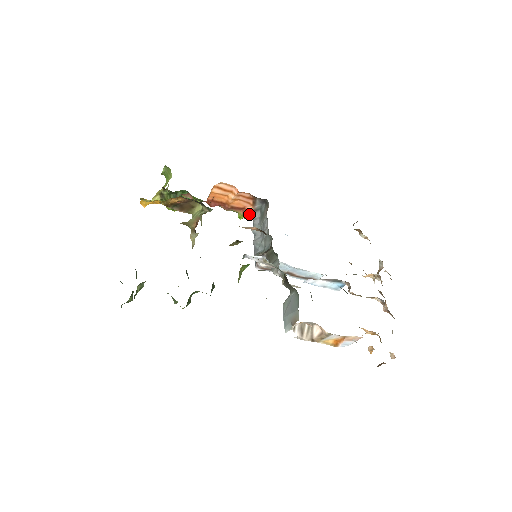
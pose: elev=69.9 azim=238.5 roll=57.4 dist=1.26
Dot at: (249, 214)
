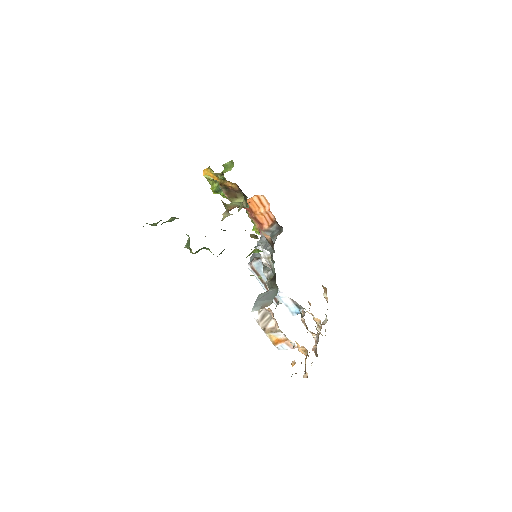
Dot at: (262, 230)
